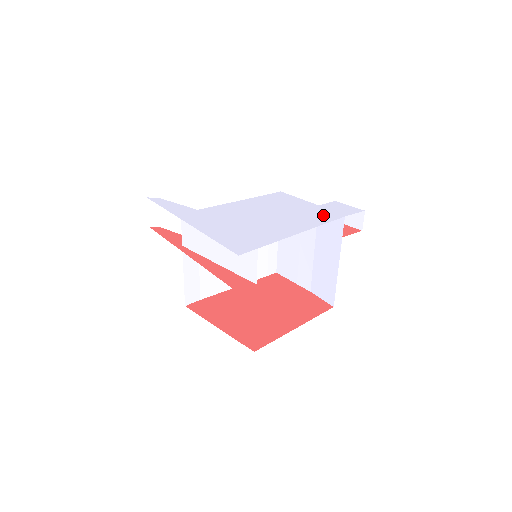
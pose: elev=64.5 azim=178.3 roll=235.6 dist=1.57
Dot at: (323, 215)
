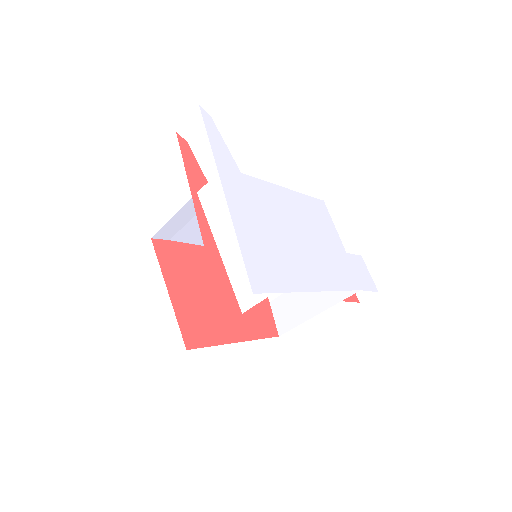
Dot at: (345, 274)
